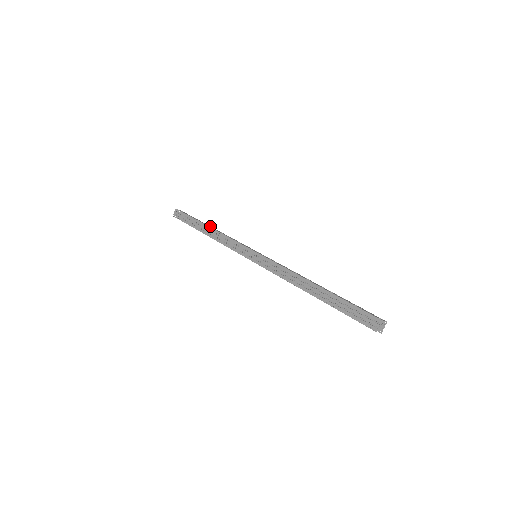
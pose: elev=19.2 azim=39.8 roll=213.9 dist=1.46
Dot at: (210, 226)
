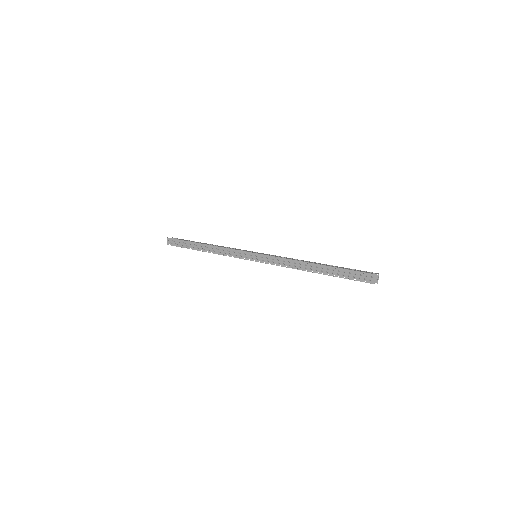
Dot at: (204, 243)
